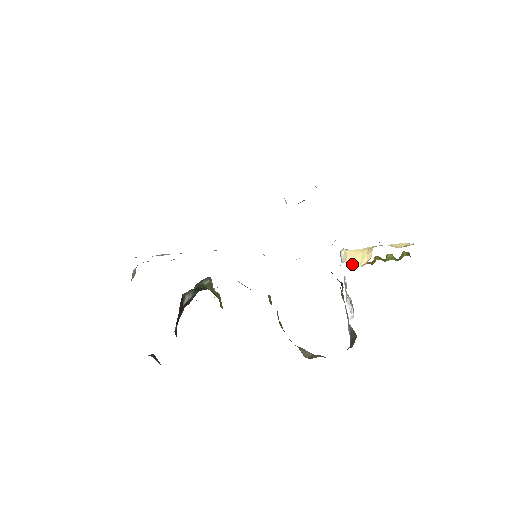
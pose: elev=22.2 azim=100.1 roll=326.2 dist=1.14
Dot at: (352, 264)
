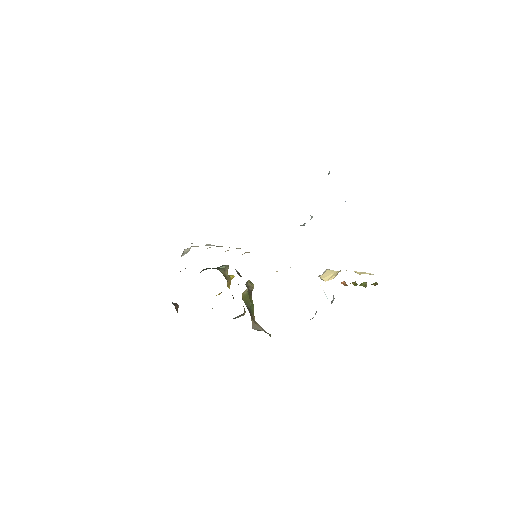
Dot at: (322, 279)
